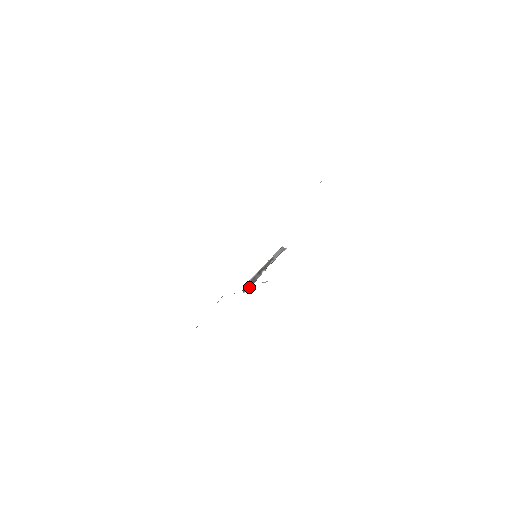
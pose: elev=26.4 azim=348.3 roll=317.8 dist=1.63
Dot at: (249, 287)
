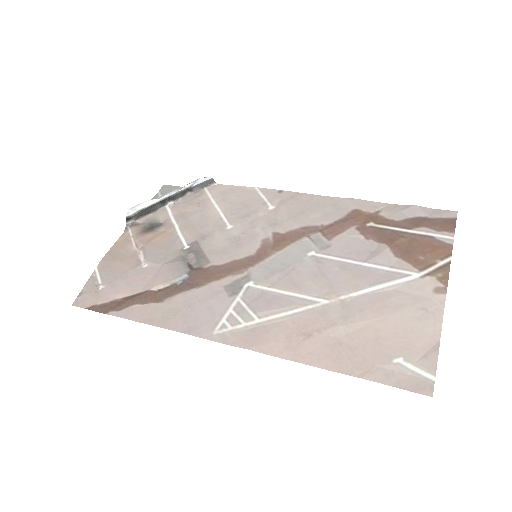
Dot at: (140, 217)
